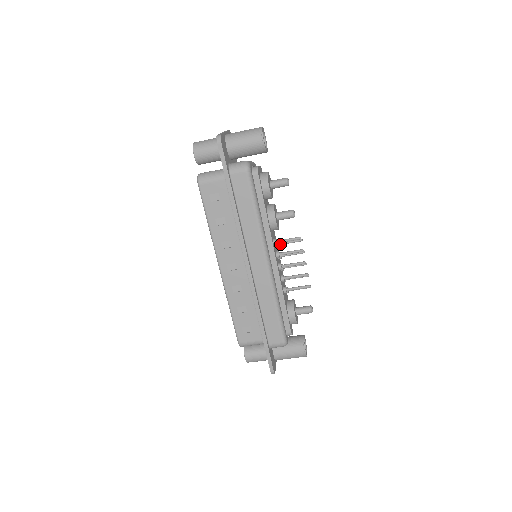
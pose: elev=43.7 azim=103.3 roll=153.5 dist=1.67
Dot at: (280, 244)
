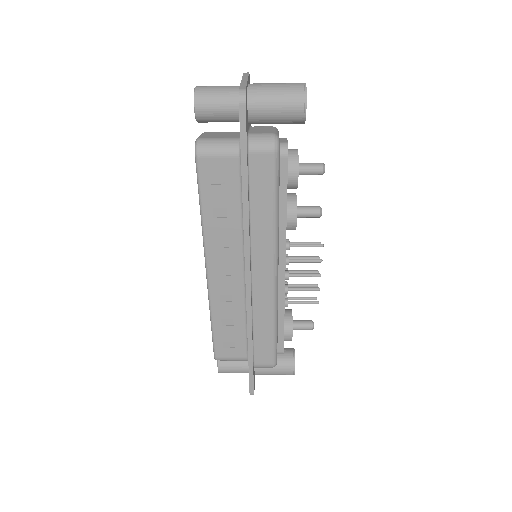
Dot at: occluded
